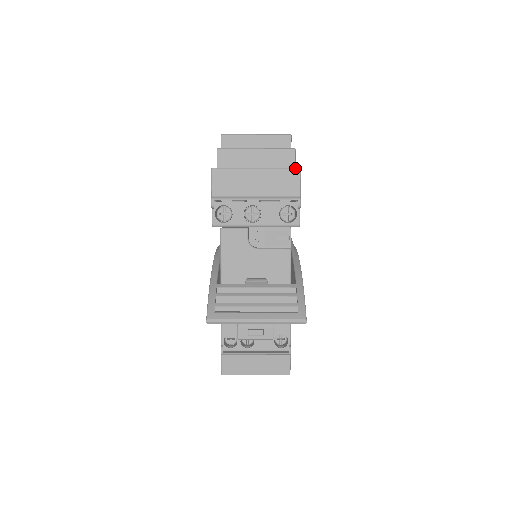
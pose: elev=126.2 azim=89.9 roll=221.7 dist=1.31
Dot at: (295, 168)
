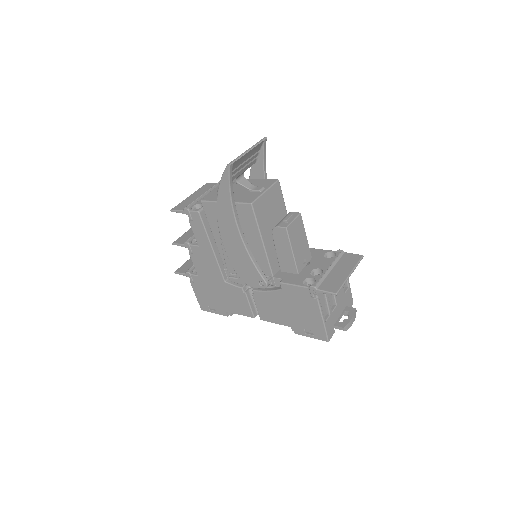
Dot at: (204, 185)
